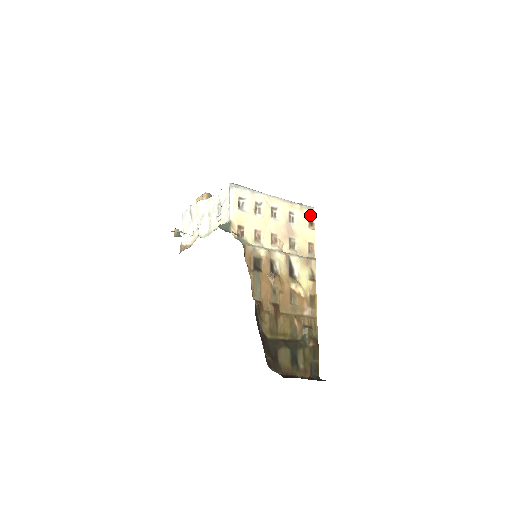
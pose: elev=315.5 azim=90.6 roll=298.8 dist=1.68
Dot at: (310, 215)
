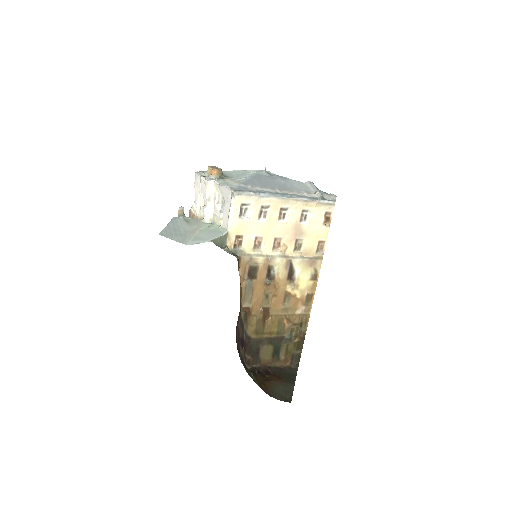
Dot at: (328, 210)
